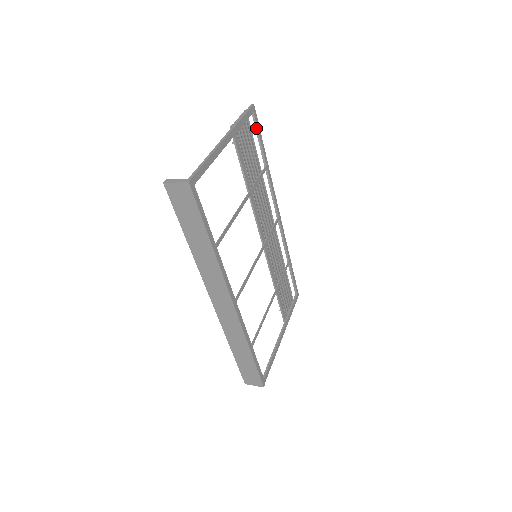
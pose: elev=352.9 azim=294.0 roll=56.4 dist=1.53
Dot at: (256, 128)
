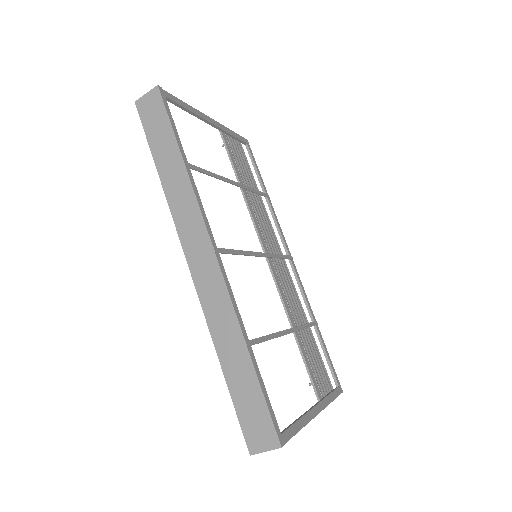
Dot at: (251, 159)
